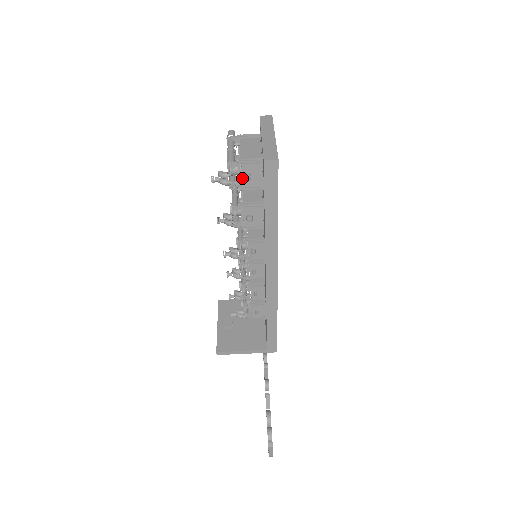
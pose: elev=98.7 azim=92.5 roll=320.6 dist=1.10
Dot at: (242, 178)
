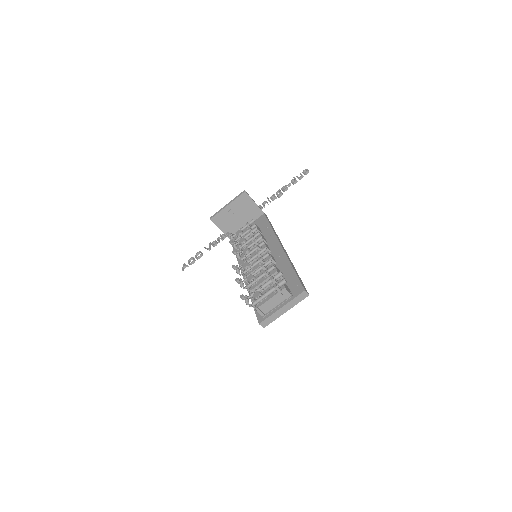
Dot at: occluded
